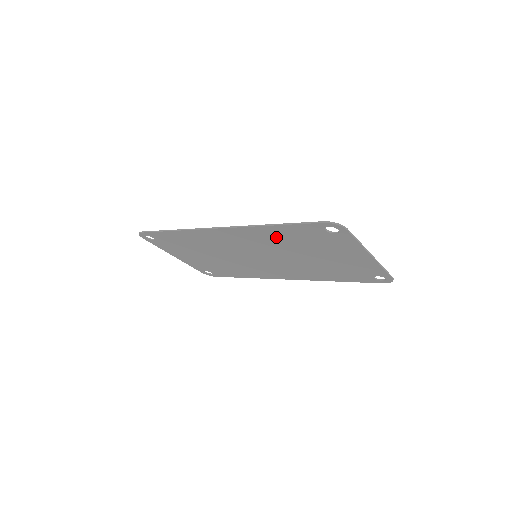
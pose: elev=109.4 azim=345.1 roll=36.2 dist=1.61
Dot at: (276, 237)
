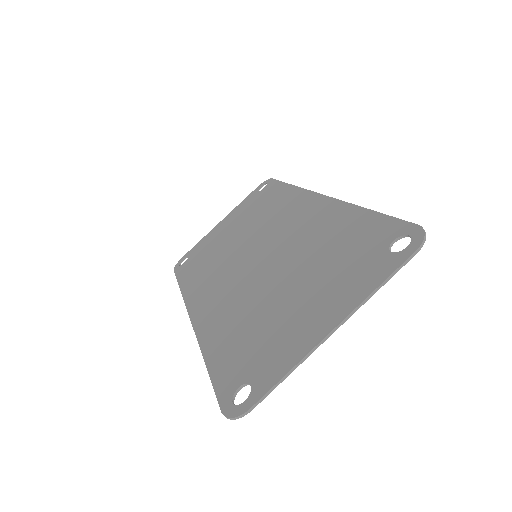
Dot at: (229, 329)
